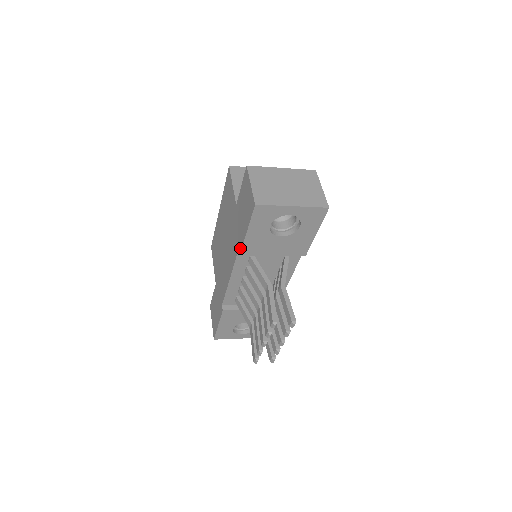
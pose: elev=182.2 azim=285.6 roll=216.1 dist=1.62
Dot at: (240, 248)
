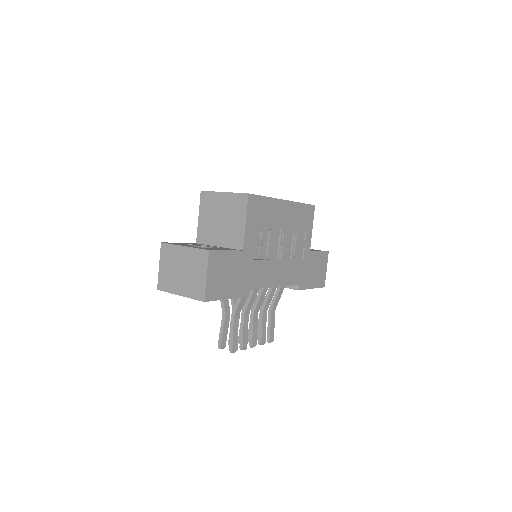
Dot at: occluded
